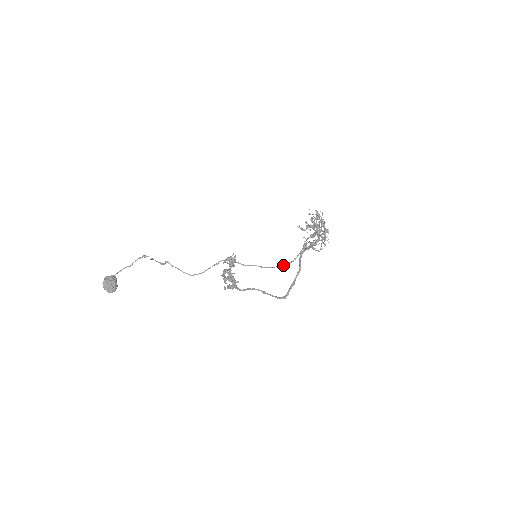
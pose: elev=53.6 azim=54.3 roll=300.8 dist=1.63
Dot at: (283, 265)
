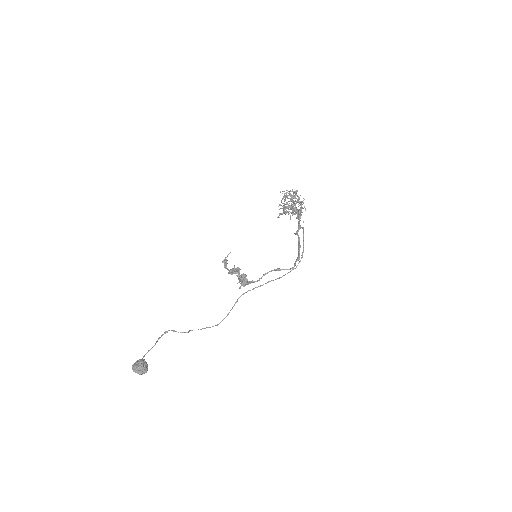
Dot at: (296, 266)
